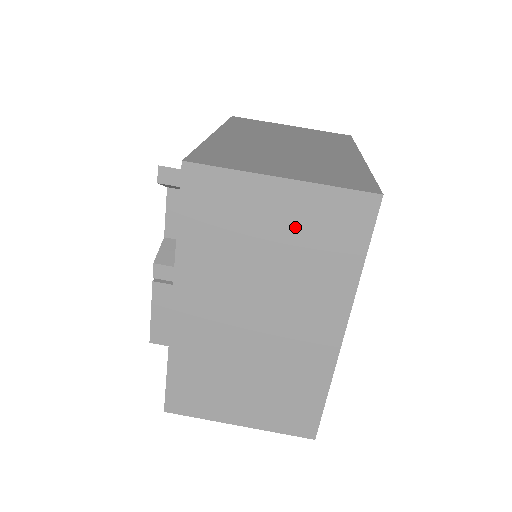
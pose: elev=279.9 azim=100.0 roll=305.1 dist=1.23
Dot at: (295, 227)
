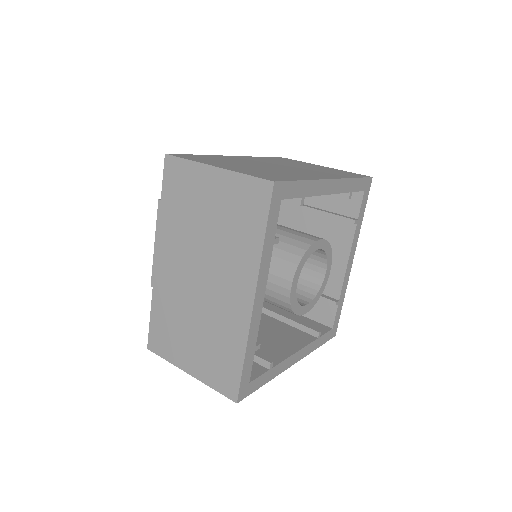
Dot at: (324, 169)
